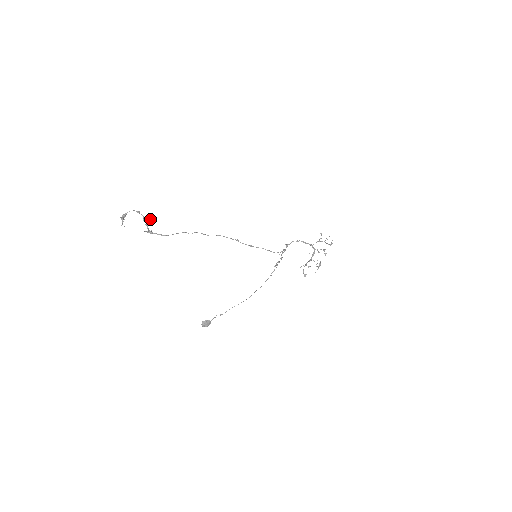
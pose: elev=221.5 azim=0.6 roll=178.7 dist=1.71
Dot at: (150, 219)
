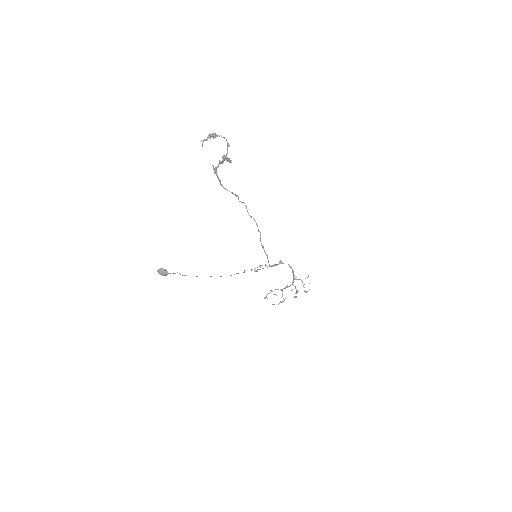
Dot at: (229, 162)
